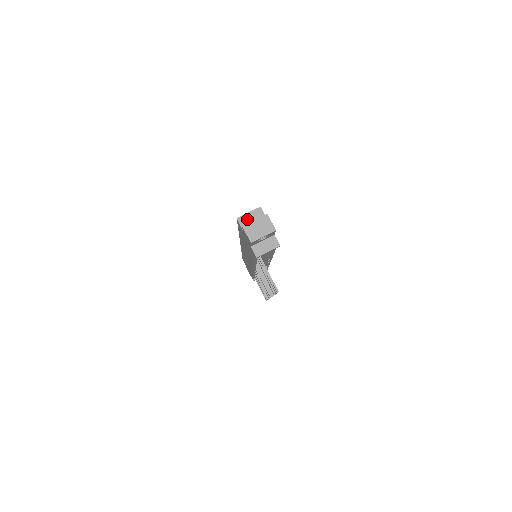
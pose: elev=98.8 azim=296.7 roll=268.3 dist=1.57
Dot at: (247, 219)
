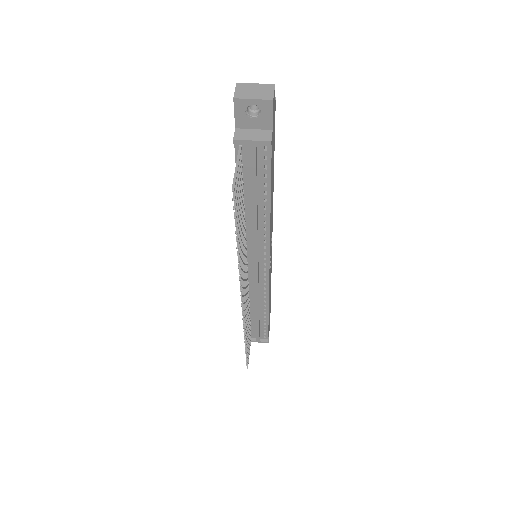
Dot at: occluded
